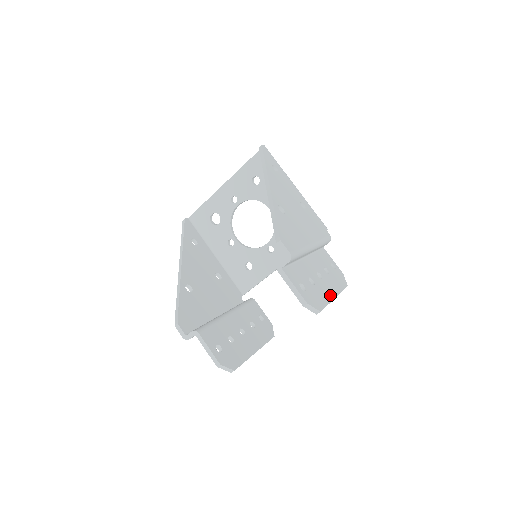
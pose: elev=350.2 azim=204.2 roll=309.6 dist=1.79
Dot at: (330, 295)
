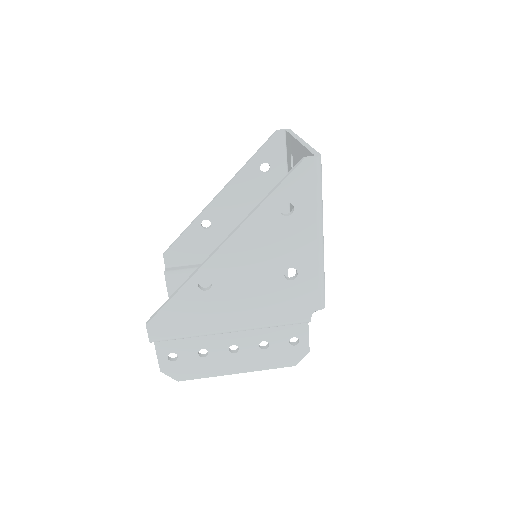
Dot at: (227, 370)
